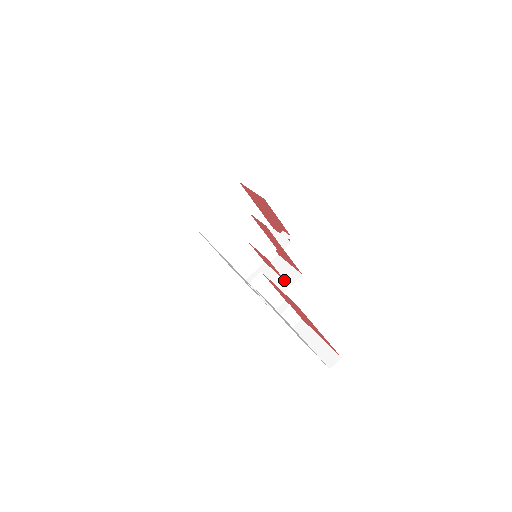
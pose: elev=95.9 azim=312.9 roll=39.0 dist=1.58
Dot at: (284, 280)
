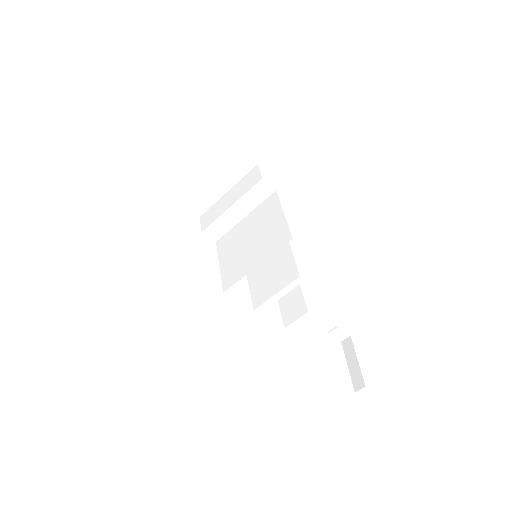
Dot at: (298, 284)
